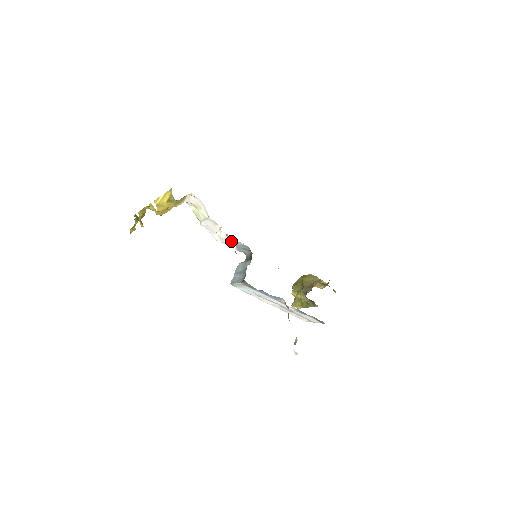
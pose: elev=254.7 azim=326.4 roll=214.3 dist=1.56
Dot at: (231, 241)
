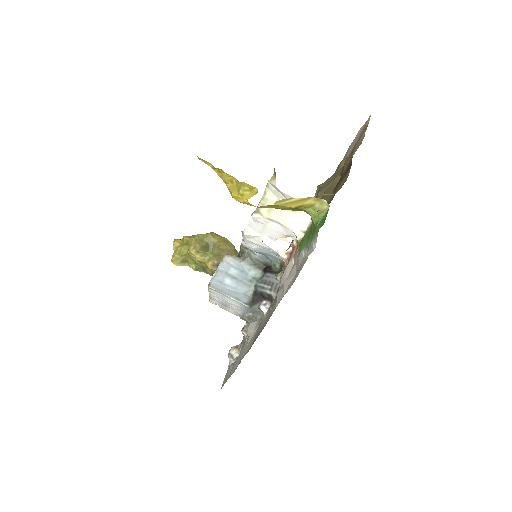
Dot at: (267, 248)
